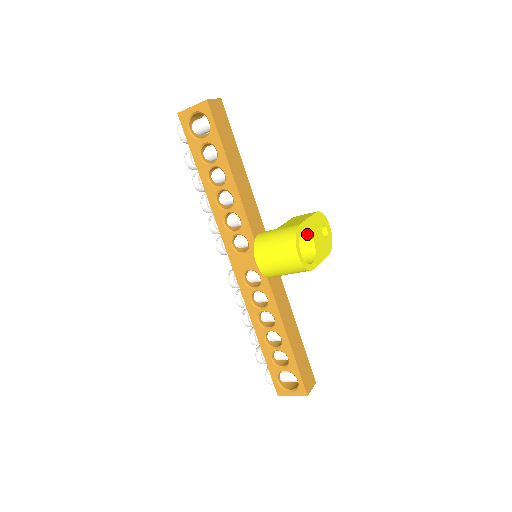
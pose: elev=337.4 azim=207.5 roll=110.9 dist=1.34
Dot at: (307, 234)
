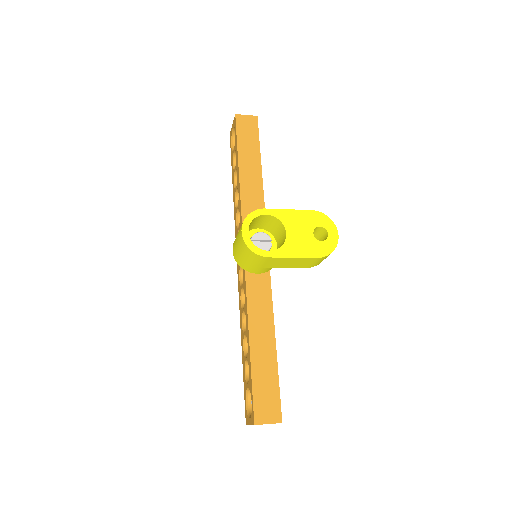
Dot at: (282, 225)
